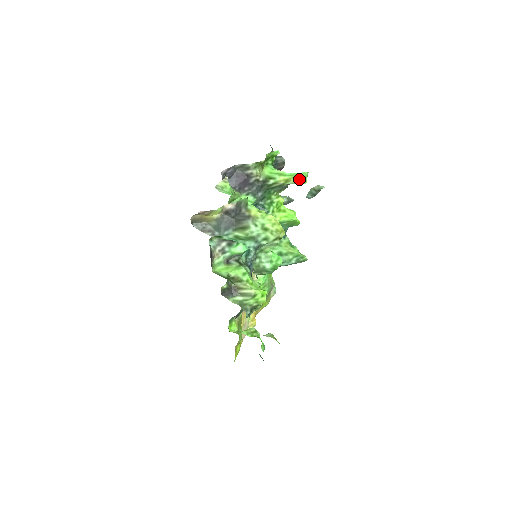
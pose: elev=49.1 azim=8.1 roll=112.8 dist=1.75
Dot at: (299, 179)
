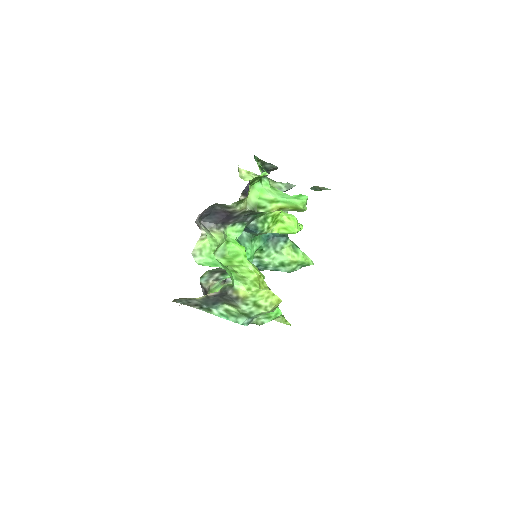
Dot at: (296, 209)
